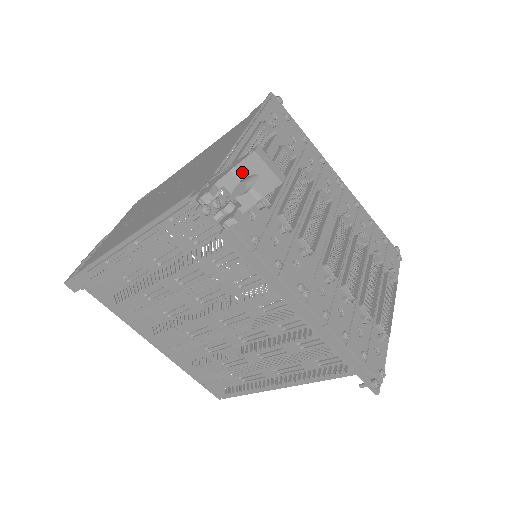
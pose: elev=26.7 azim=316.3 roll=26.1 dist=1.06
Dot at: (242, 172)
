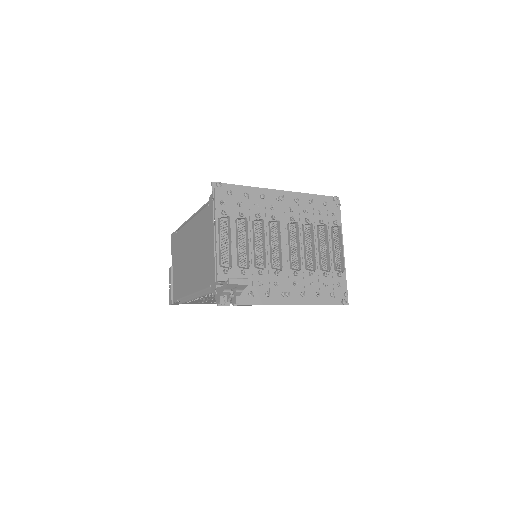
Dot at: (229, 289)
